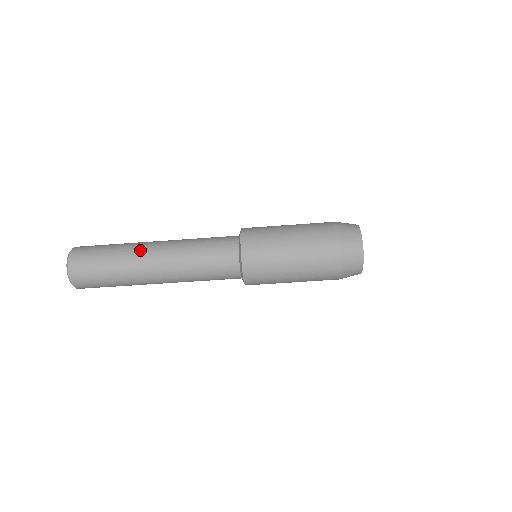
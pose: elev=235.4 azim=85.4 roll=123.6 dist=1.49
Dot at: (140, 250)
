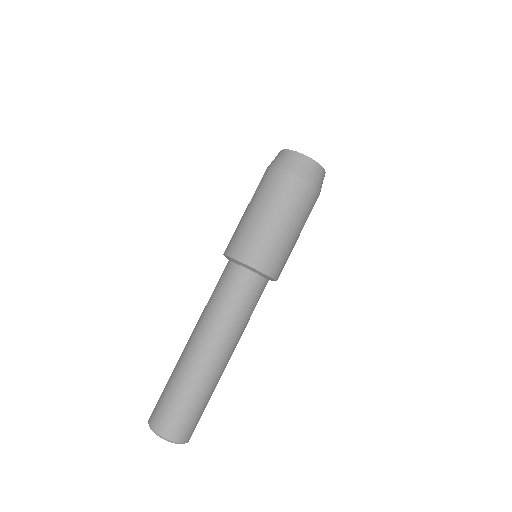
Dot at: (183, 353)
